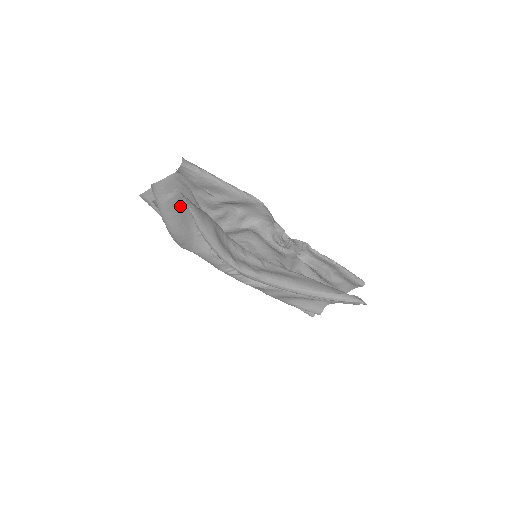
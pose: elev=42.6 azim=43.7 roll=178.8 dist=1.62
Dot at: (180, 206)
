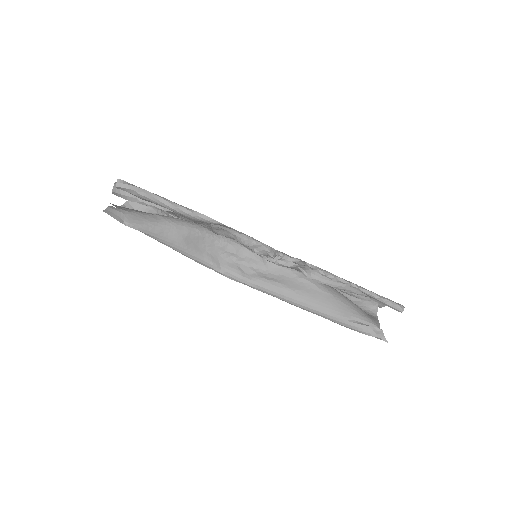
Dot at: occluded
